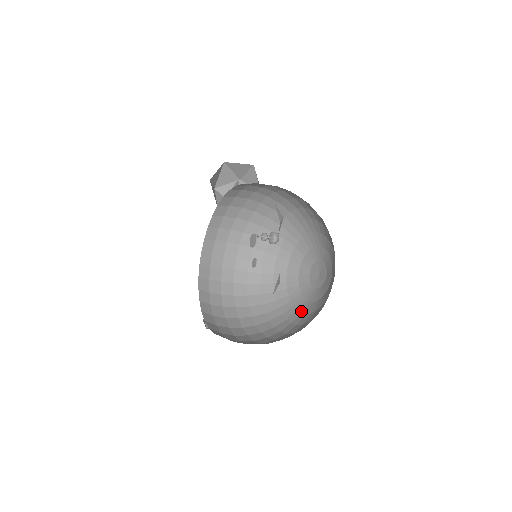
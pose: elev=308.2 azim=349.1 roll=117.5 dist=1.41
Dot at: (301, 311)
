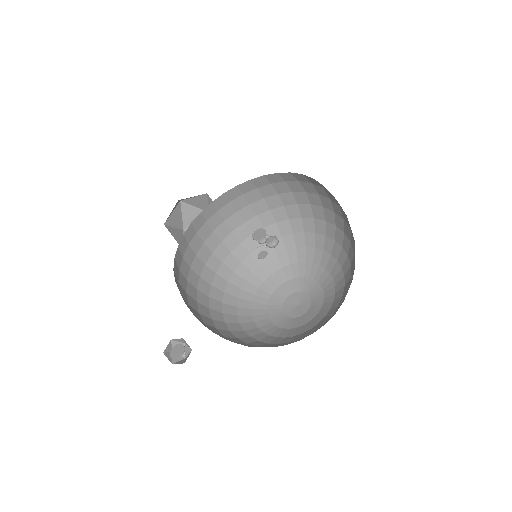
Dot at: (293, 335)
